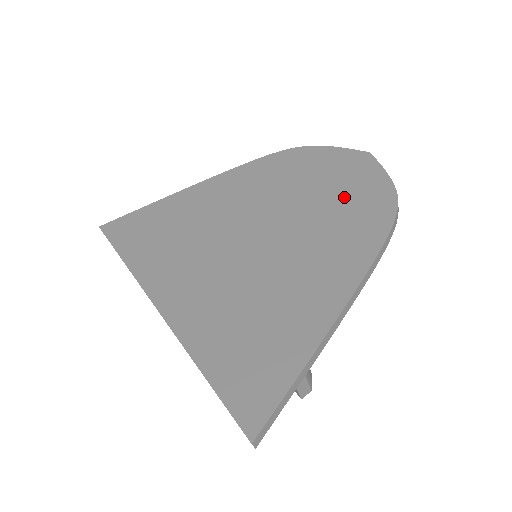
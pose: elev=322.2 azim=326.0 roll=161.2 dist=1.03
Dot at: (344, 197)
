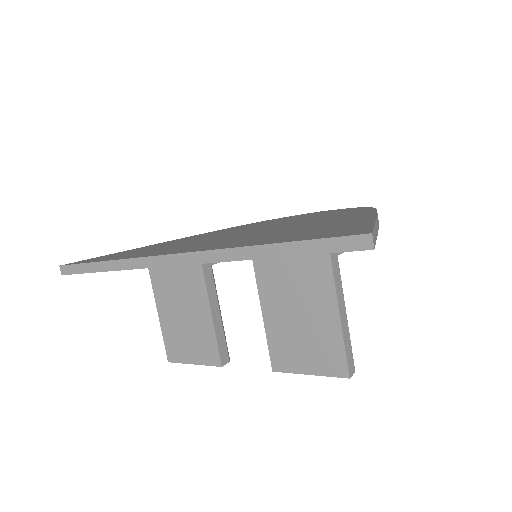
Dot at: occluded
